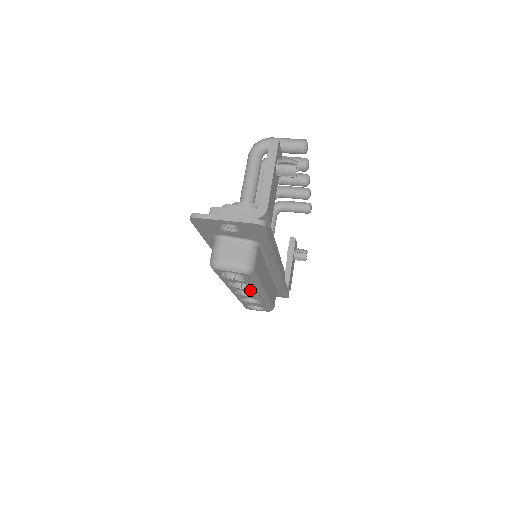
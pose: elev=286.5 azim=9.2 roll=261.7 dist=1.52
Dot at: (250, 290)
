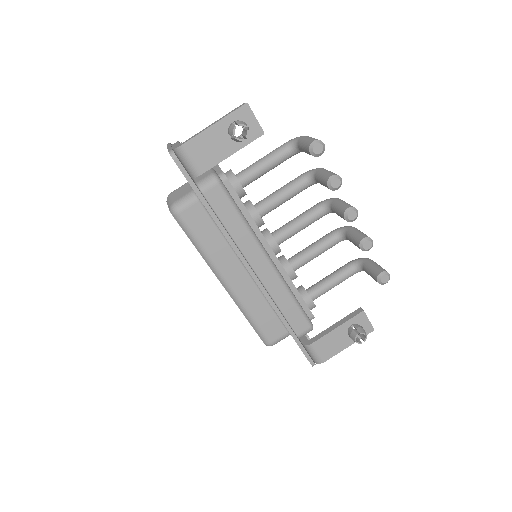
Dot at: occluded
